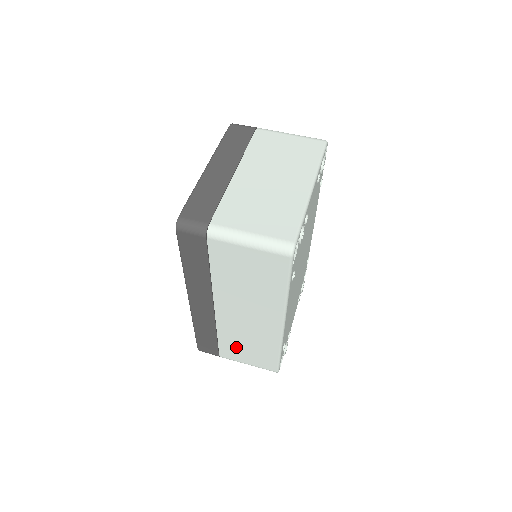
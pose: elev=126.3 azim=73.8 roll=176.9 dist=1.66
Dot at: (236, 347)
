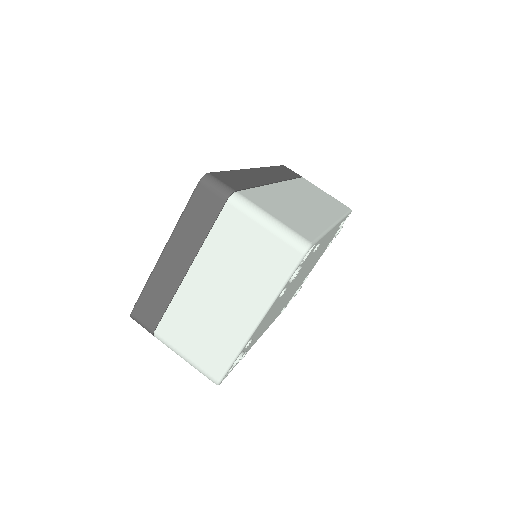
Dot at: occluded
